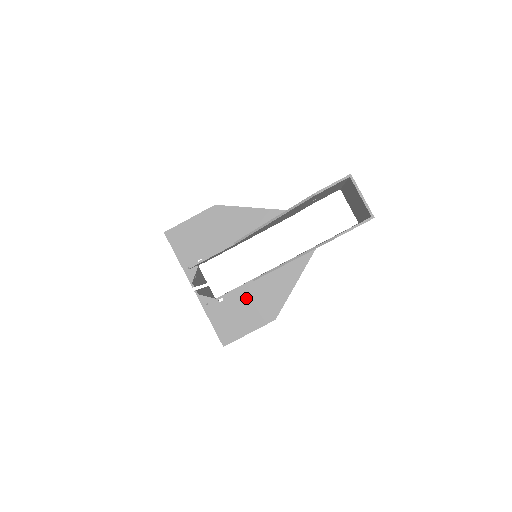
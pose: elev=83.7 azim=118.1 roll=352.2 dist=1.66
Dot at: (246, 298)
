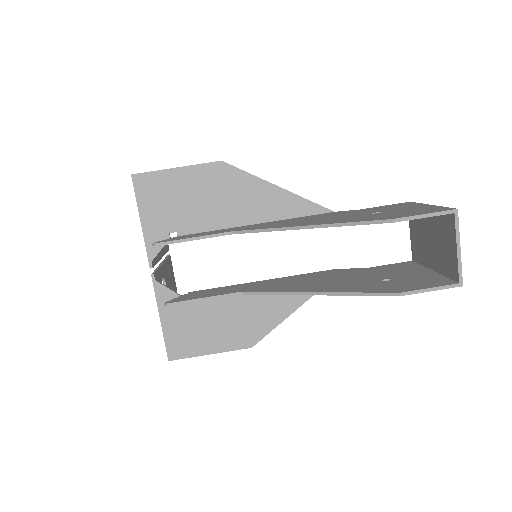
Dot at: (222, 307)
